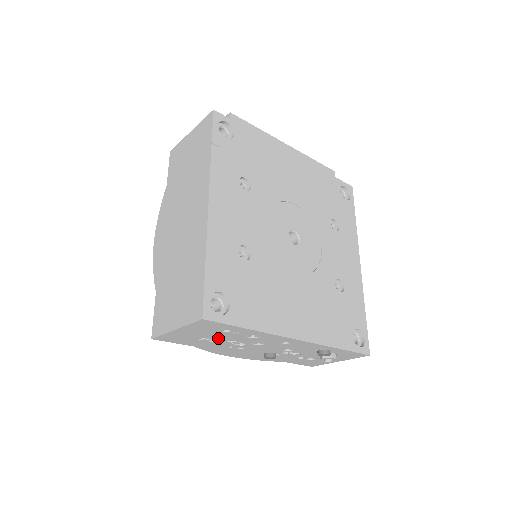
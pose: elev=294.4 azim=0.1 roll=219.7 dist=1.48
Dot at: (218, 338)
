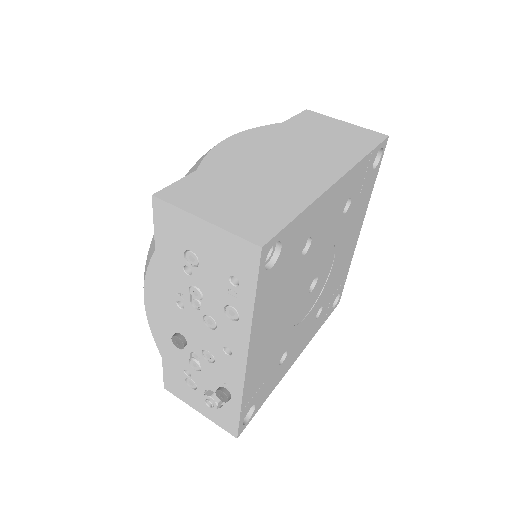
Dot at: (202, 275)
